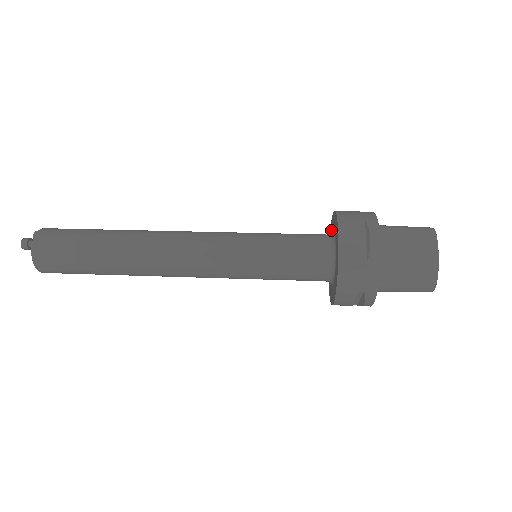
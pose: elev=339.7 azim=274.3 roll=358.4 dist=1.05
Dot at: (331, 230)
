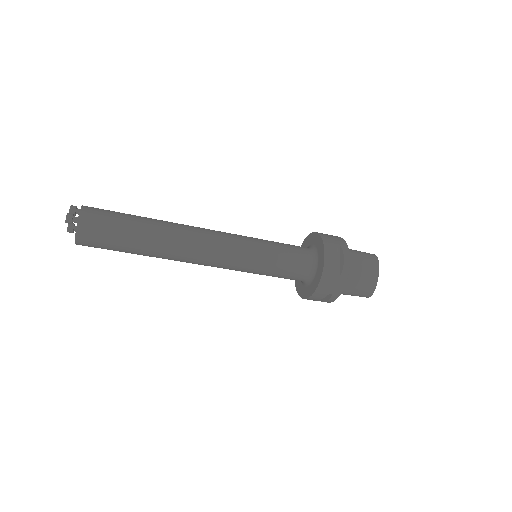
Dot at: (307, 243)
